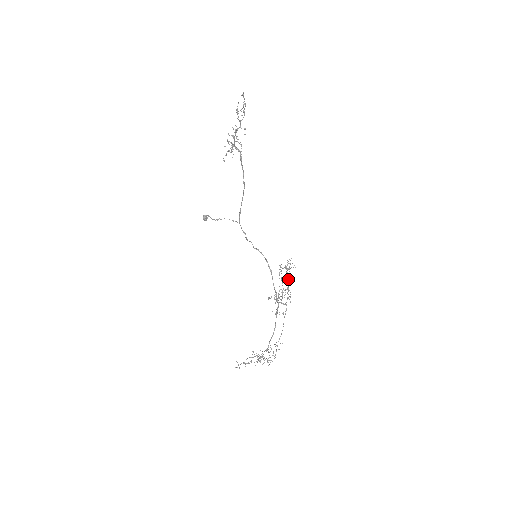
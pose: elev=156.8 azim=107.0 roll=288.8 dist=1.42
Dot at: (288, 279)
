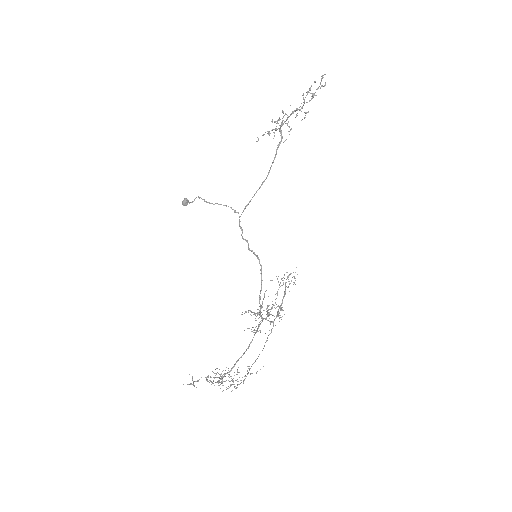
Dot at: (285, 294)
